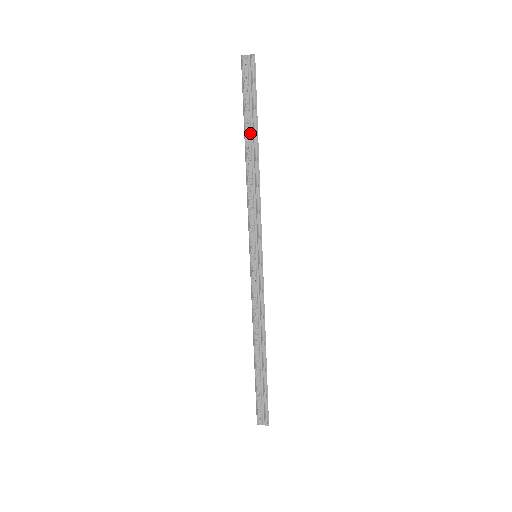
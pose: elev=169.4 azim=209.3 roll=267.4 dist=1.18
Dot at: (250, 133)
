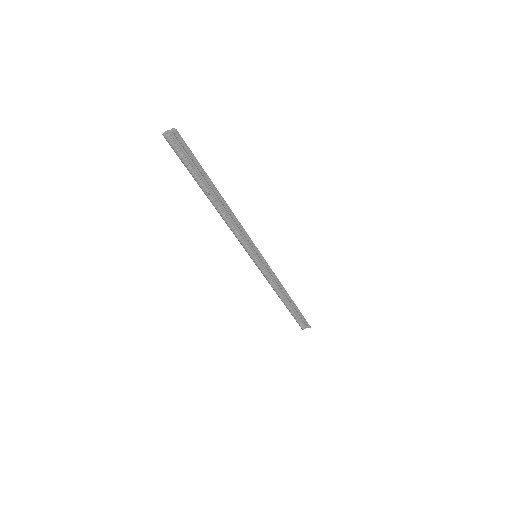
Dot at: (207, 187)
